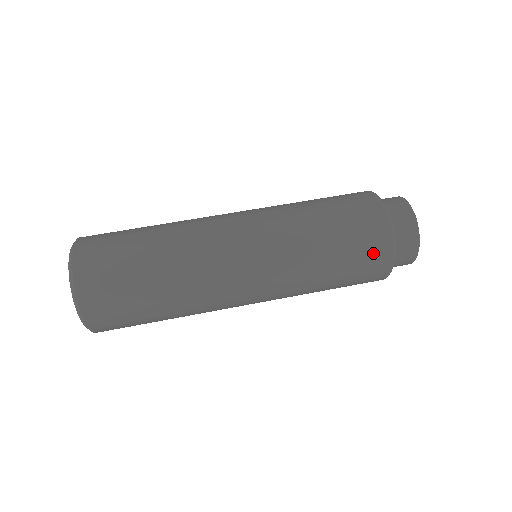
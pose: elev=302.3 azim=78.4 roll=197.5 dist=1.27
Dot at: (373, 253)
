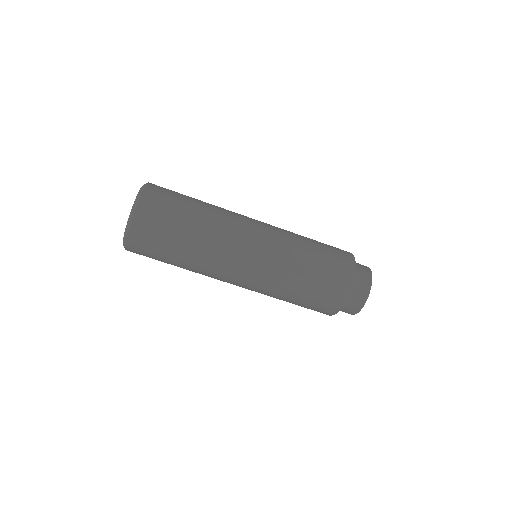
Dot at: (325, 306)
